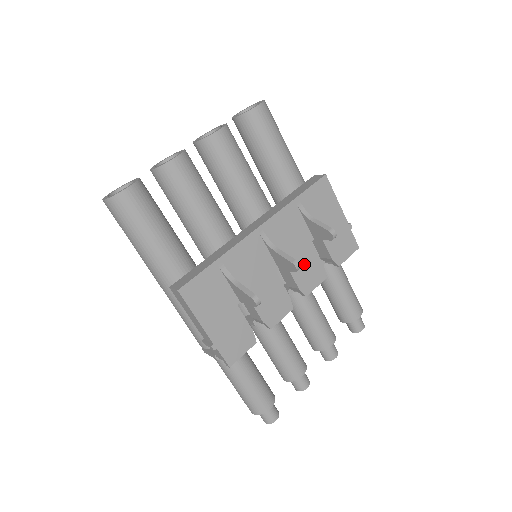
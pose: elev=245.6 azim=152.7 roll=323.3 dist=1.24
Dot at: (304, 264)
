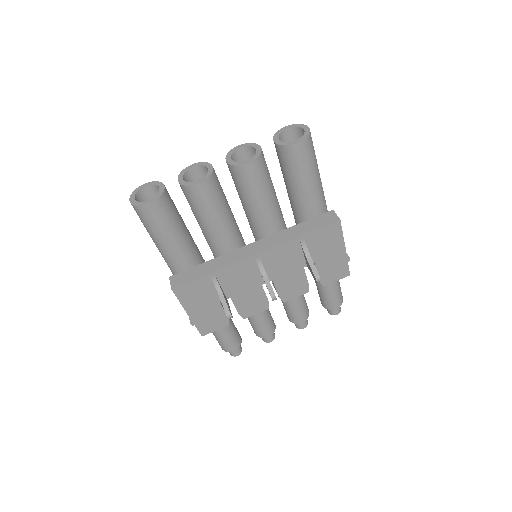
Dot at: (290, 282)
